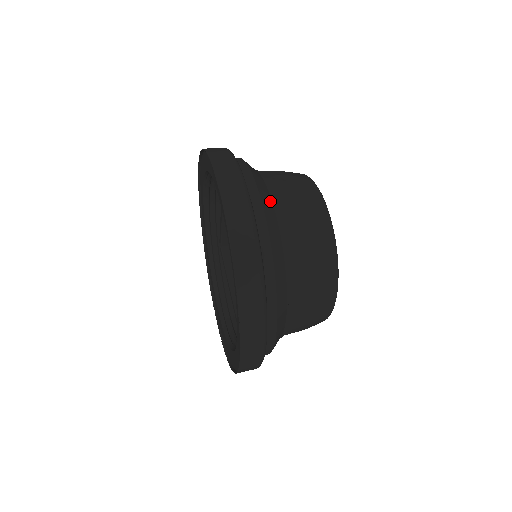
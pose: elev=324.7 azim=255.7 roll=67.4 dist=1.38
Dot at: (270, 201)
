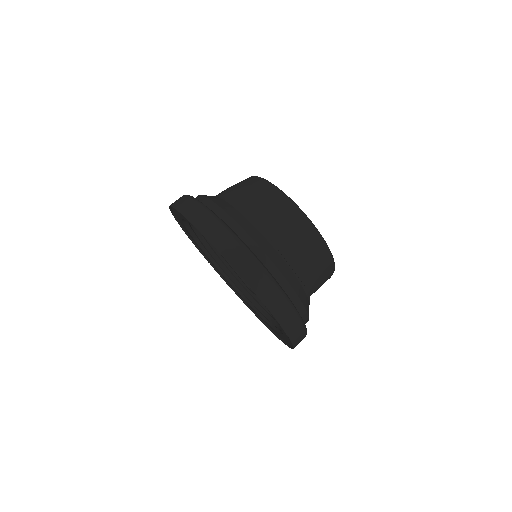
Dot at: (289, 270)
